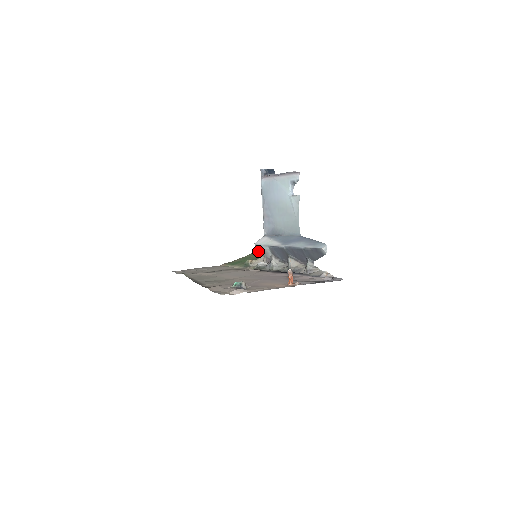
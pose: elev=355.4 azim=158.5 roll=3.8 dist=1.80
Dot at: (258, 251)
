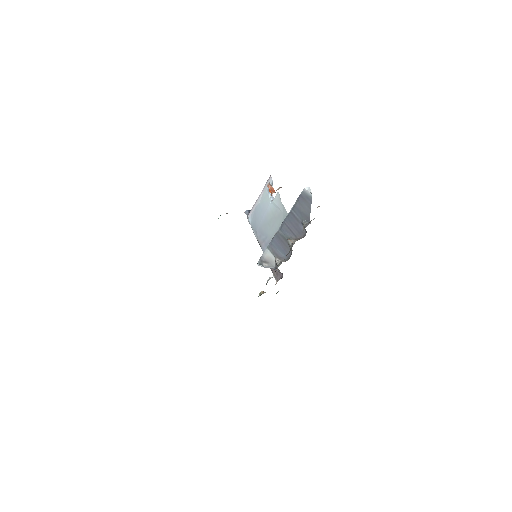
Dot at: occluded
